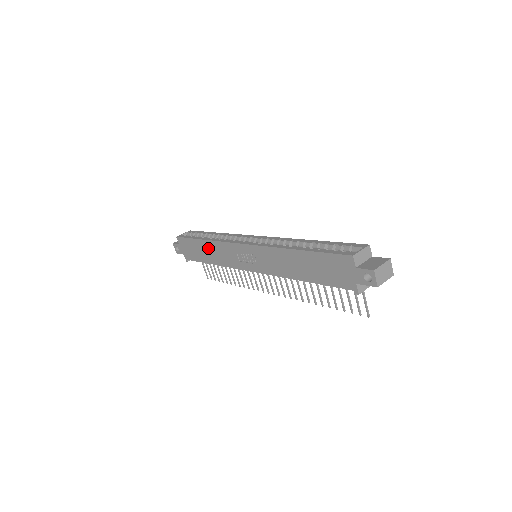
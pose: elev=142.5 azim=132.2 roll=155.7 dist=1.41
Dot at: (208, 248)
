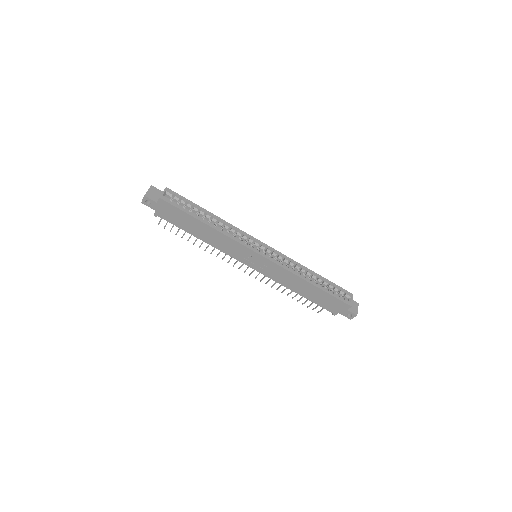
Dot at: (208, 231)
